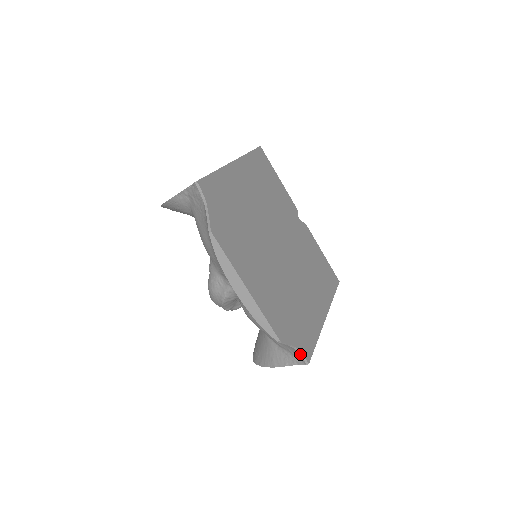
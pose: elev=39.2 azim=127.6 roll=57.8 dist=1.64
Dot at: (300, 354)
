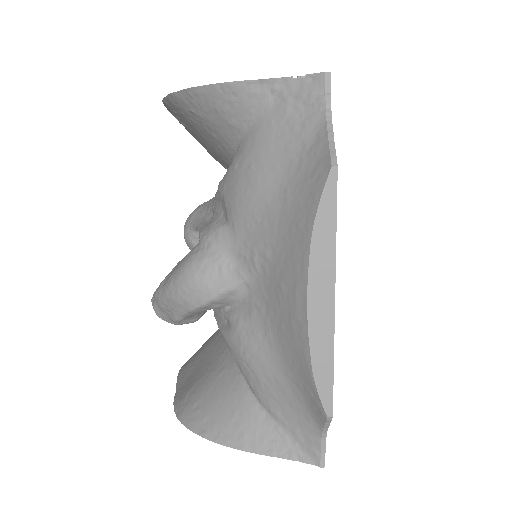
Dot at: (322, 446)
